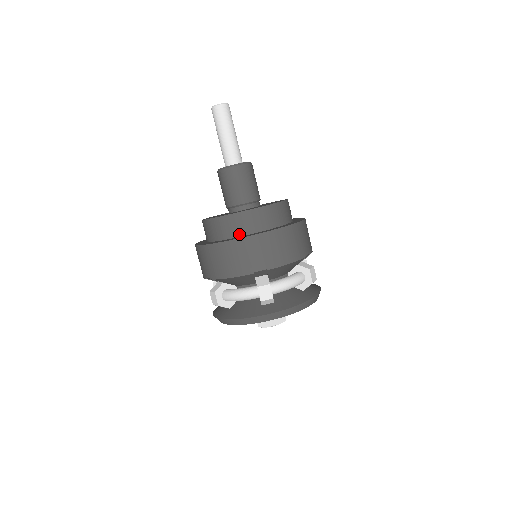
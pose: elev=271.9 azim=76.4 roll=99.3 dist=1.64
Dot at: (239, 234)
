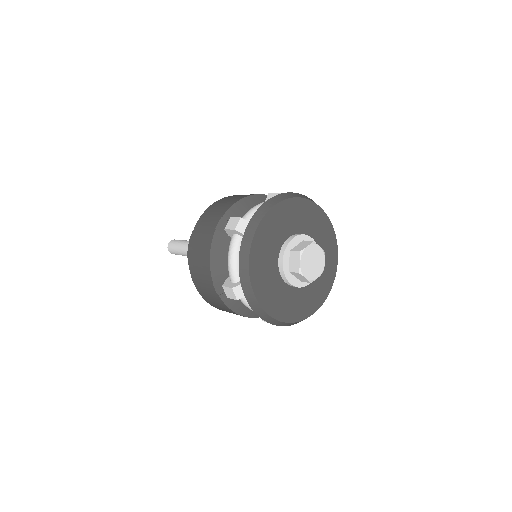
Dot at: occluded
